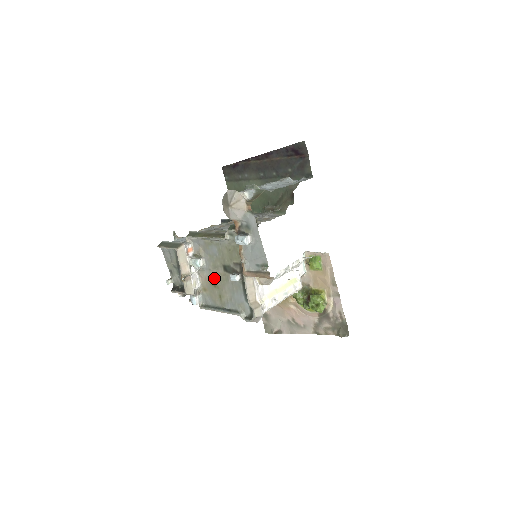
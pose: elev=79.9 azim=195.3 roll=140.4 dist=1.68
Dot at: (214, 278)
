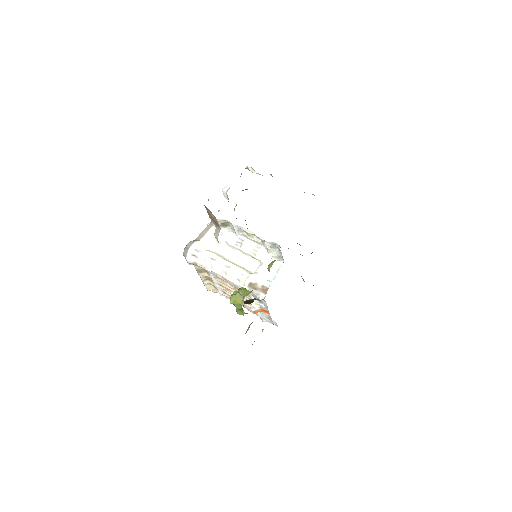
Dot at: occluded
